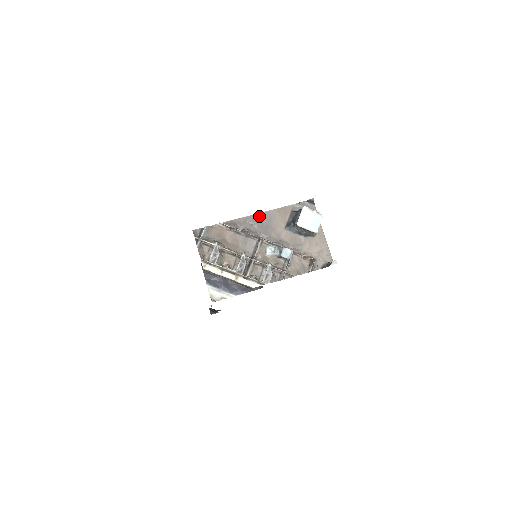
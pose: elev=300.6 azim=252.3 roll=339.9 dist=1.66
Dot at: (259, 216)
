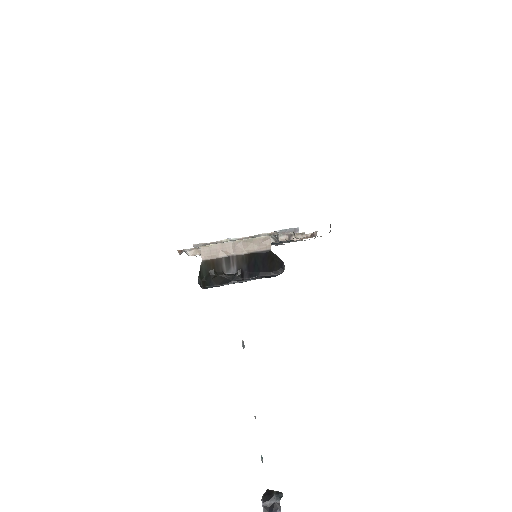
Dot at: occluded
